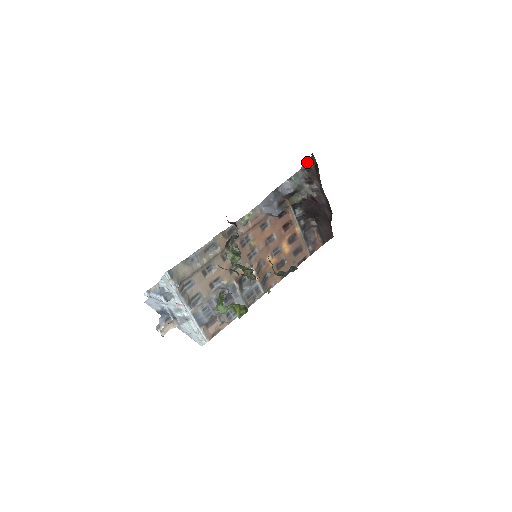
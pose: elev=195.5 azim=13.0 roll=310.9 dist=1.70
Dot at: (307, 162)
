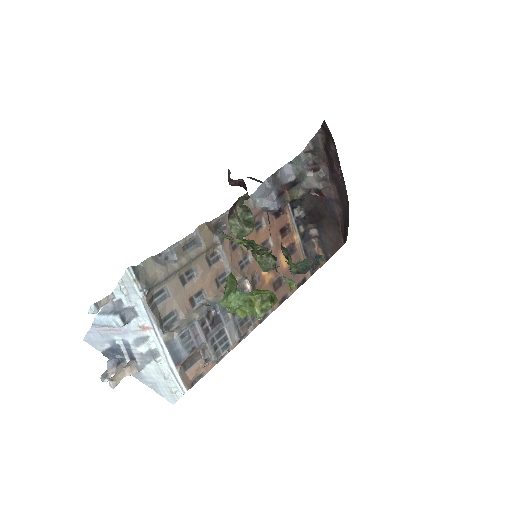
Dot at: (313, 138)
